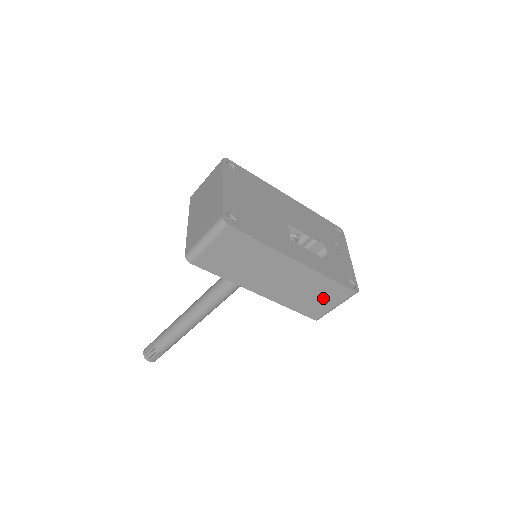
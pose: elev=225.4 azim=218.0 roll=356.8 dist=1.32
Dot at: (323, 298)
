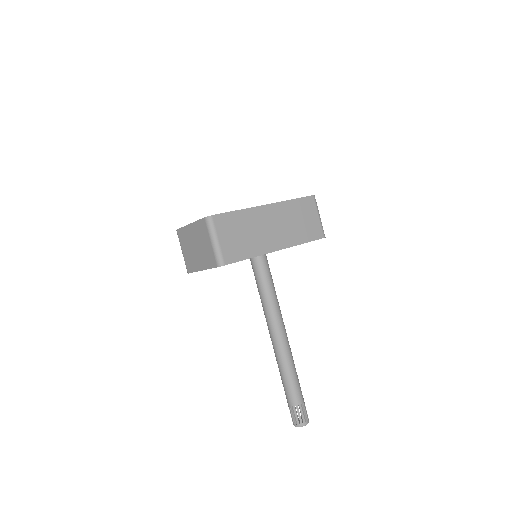
Dot at: (307, 217)
